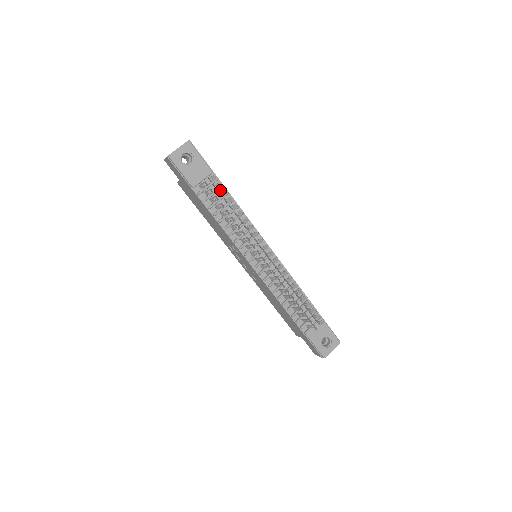
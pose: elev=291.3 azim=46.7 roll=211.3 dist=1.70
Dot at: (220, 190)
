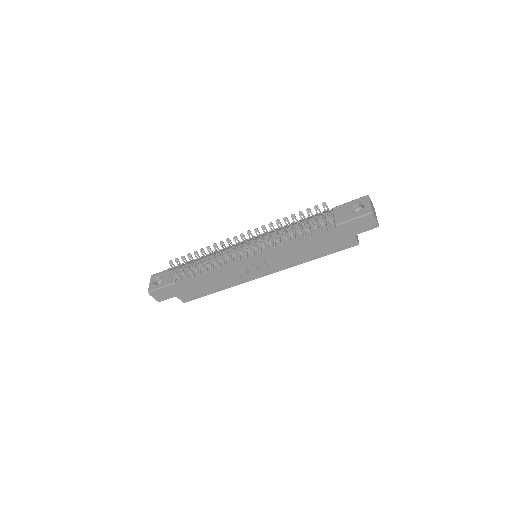
Dot at: (190, 265)
